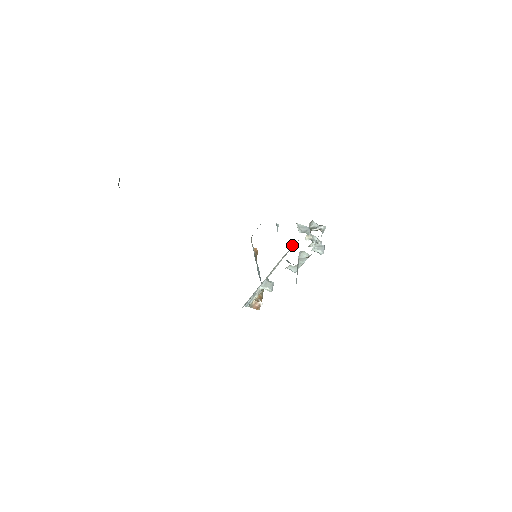
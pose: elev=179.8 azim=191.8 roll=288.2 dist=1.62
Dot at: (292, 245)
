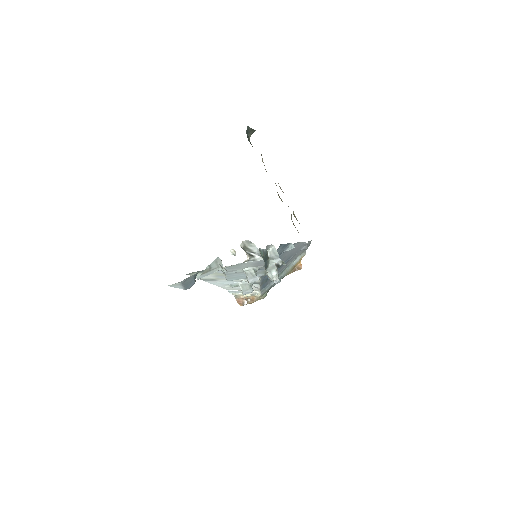
Dot at: occluded
